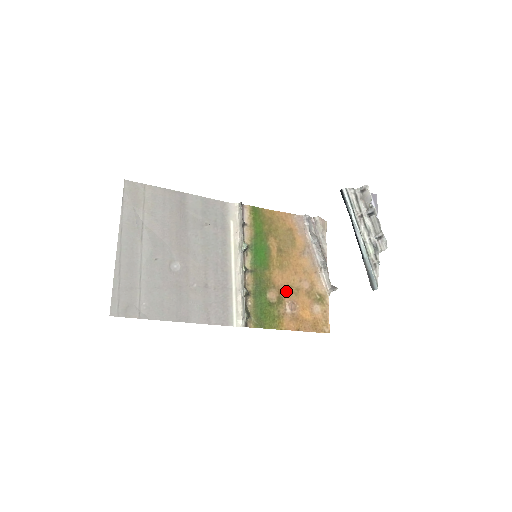
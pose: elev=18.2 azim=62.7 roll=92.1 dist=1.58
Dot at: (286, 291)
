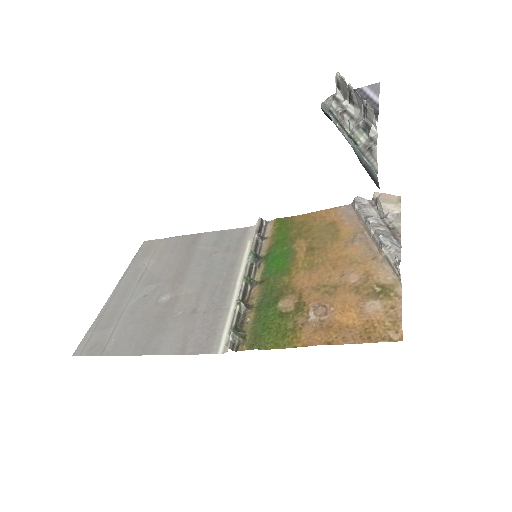
Dot at: (313, 293)
